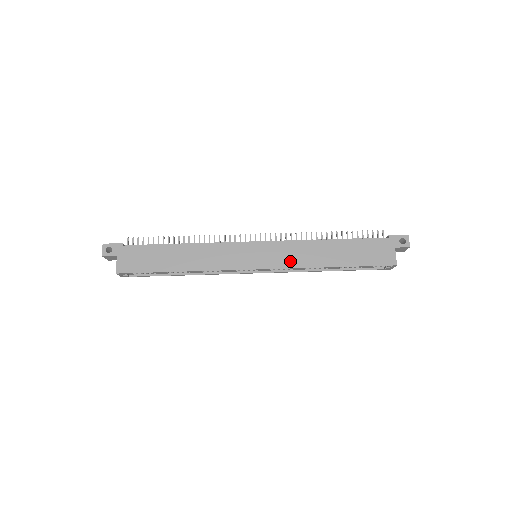
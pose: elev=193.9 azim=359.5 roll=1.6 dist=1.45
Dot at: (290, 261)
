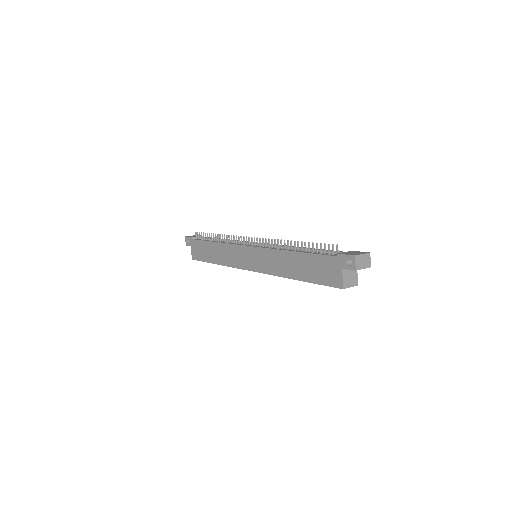
Dot at: (268, 268)
